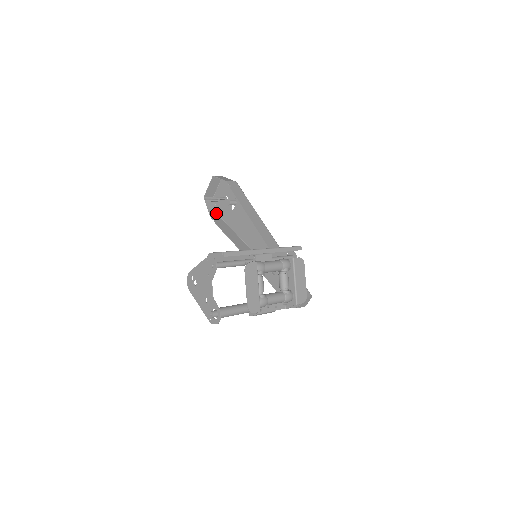
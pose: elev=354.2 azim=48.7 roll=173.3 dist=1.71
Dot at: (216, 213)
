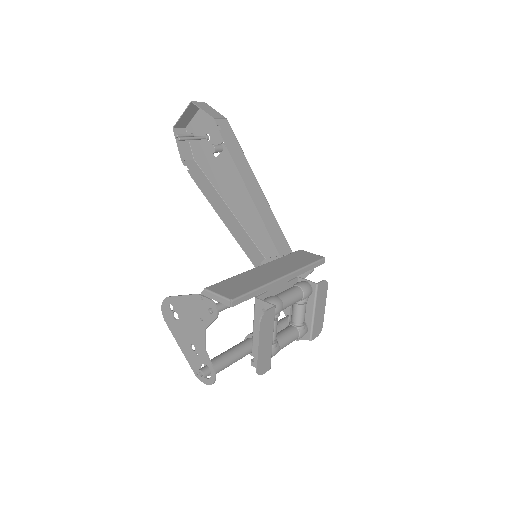
Dot at: (189, 154)
